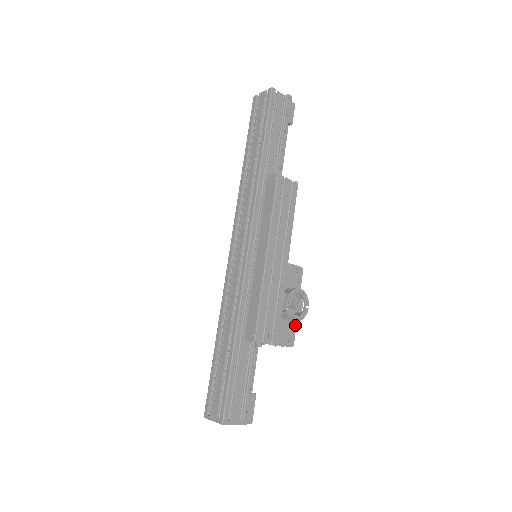
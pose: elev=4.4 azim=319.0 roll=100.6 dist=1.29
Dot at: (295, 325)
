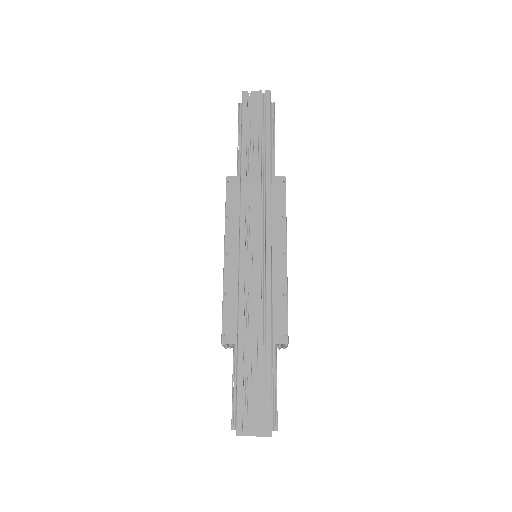
Dot at: occluded
